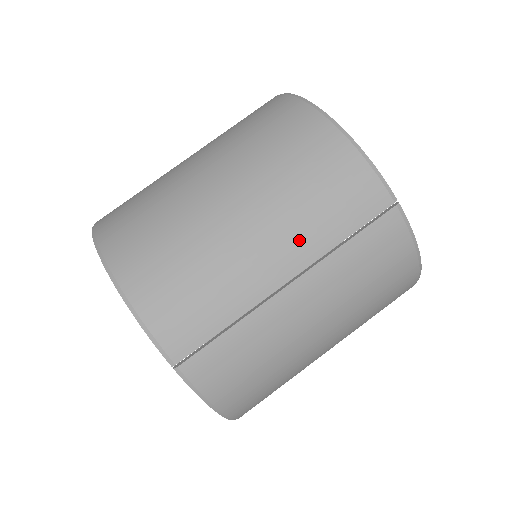
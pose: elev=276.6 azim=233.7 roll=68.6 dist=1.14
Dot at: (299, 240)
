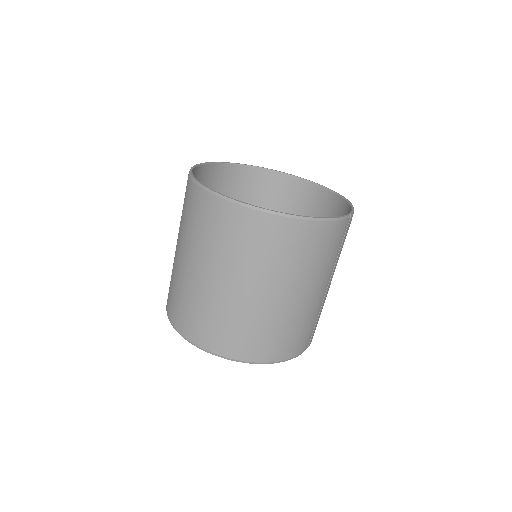
Dot at: (326, 274)
